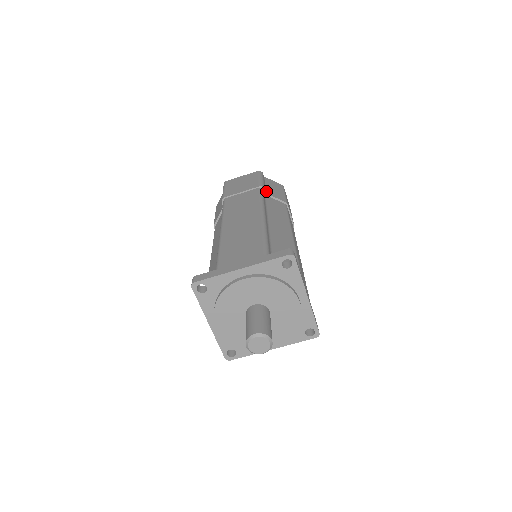
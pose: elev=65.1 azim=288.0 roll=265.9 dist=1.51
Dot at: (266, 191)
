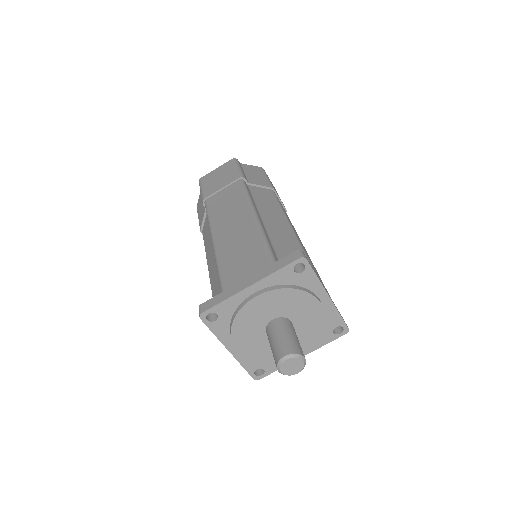
Dot at: (248, 180)
